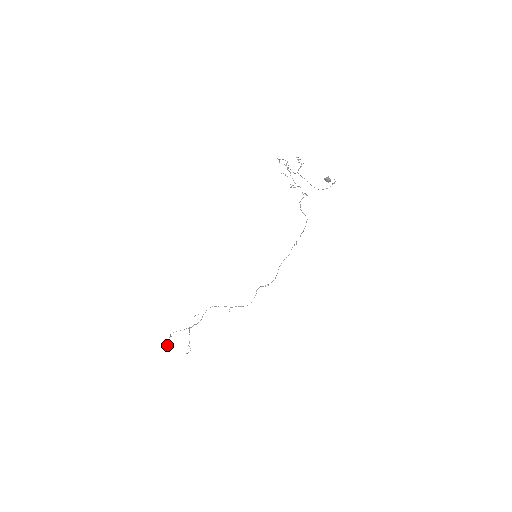
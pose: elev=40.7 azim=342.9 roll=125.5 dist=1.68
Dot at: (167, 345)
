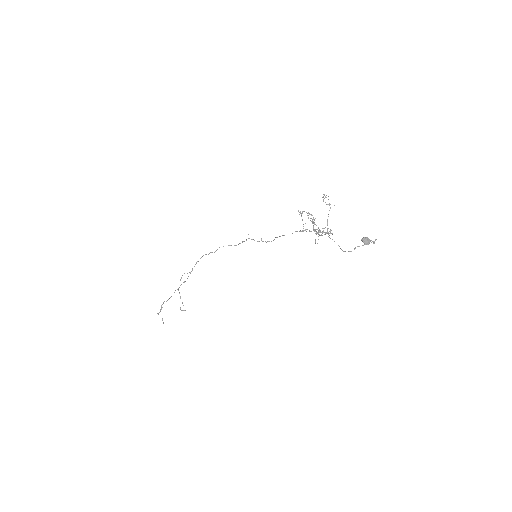
Dot at: (162, 320)
